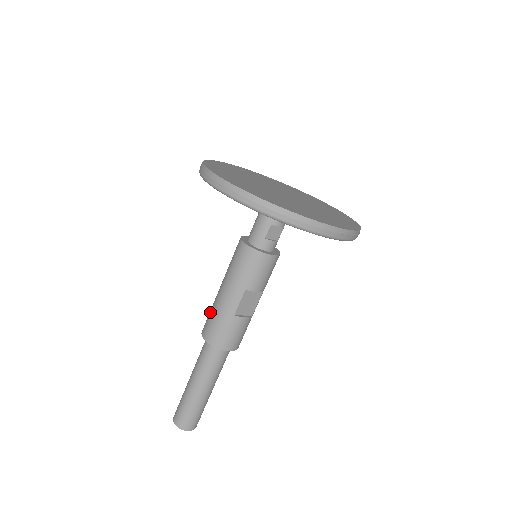
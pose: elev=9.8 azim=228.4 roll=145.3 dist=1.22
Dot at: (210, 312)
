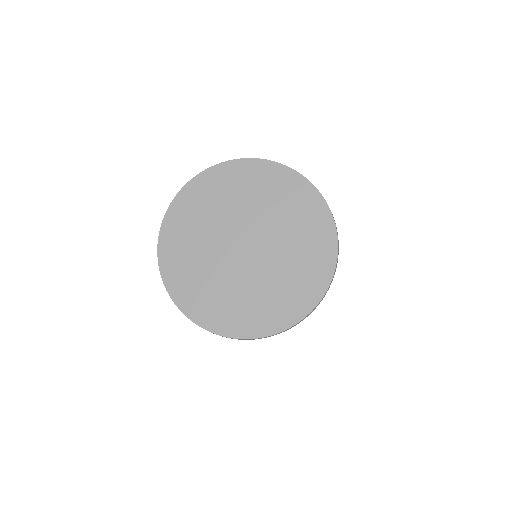
Dot at: occluded
